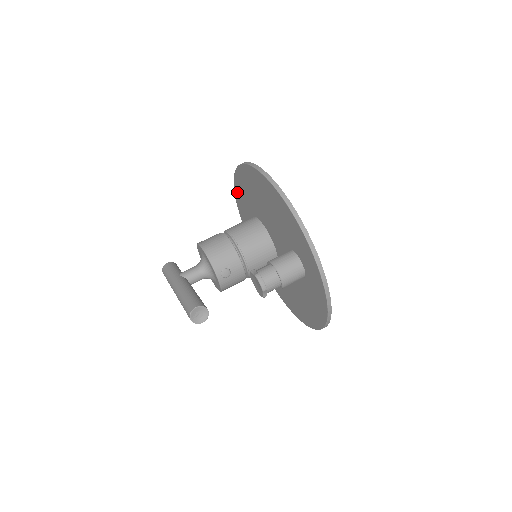
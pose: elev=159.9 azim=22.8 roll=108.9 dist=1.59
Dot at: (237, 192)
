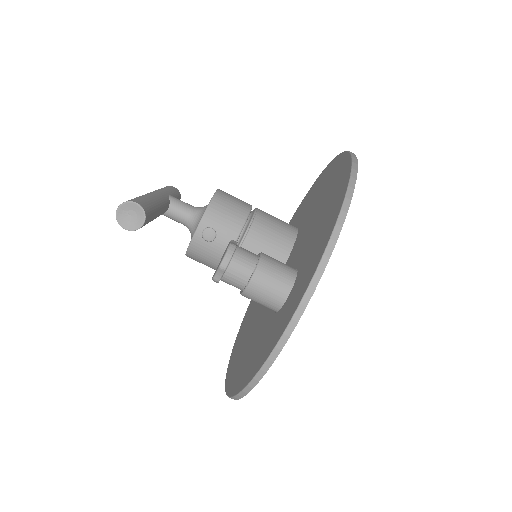
Dot at: (306, 198)
